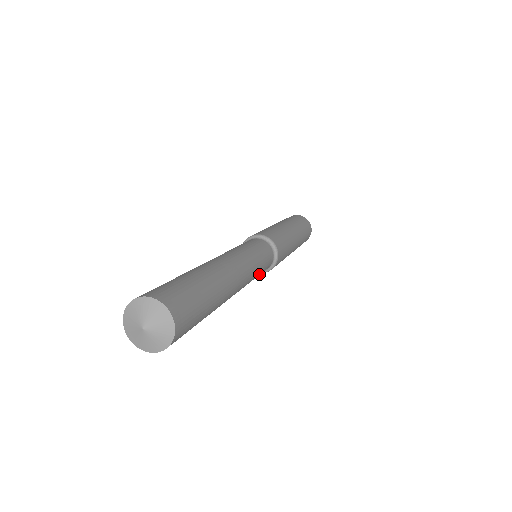
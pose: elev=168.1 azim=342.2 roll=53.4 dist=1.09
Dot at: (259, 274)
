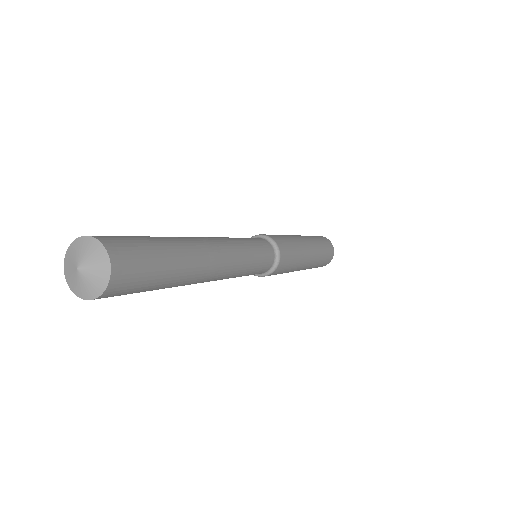
Dot at: (257, 254)
